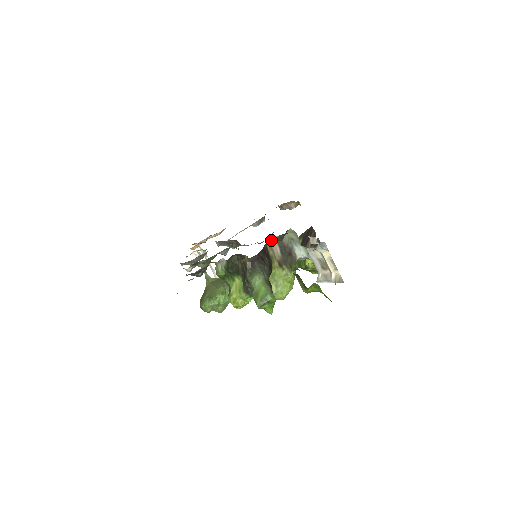
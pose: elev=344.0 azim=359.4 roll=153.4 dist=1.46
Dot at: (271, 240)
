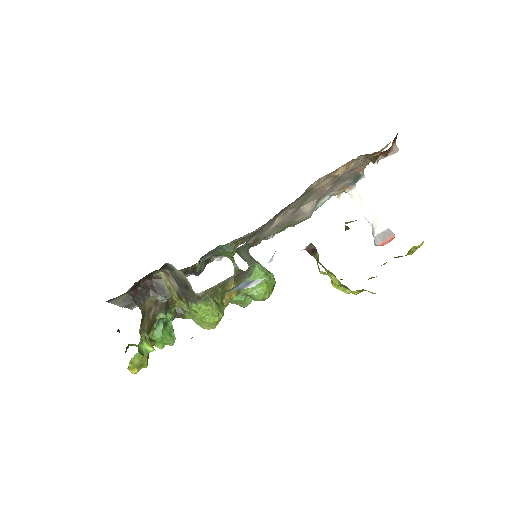
Dot at: (166, 270)
